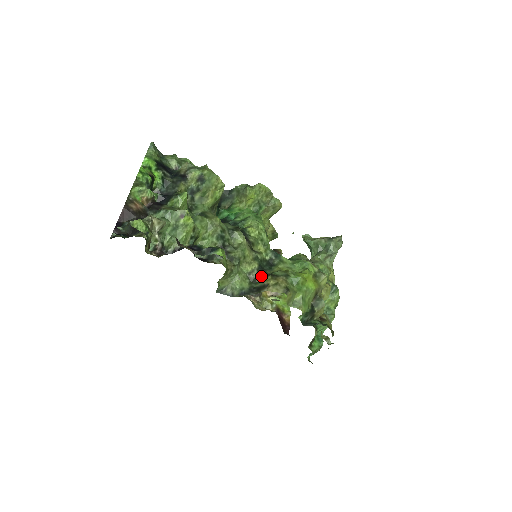
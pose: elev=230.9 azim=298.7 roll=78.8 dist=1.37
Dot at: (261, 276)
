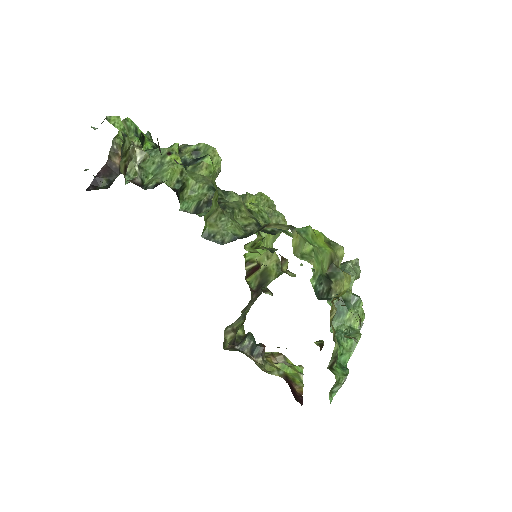
Dot at: occluded
